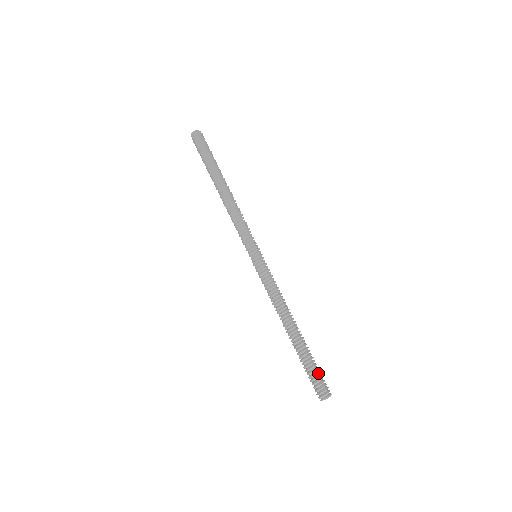
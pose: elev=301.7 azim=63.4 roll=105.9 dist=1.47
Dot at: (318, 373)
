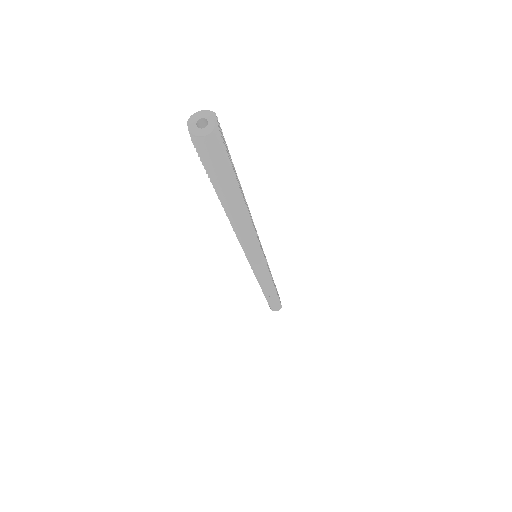
Dot at: occluded
